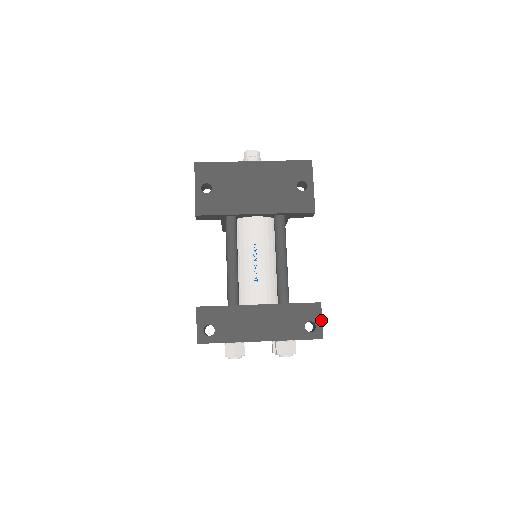
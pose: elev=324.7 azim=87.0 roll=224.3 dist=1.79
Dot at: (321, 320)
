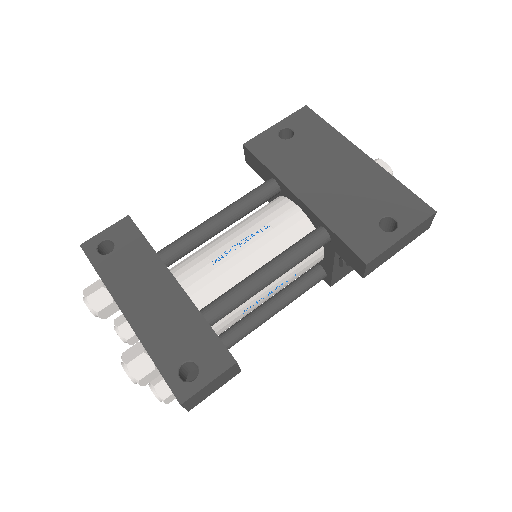
Dot at: (209, 381)
